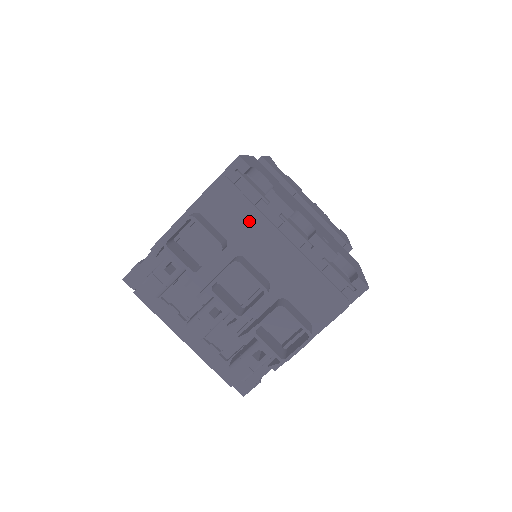
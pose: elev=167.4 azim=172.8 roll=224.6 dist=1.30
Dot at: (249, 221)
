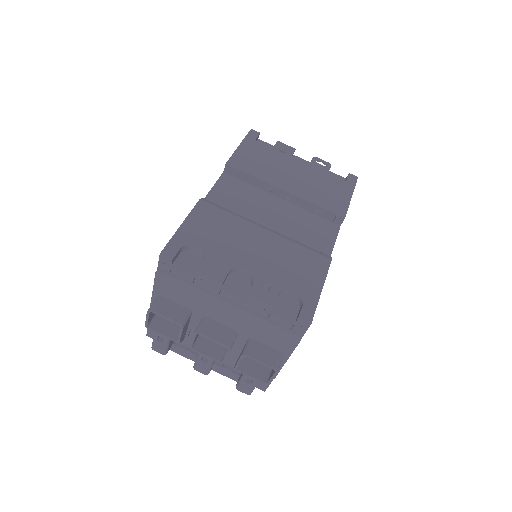
Dot at: (195, 296)
